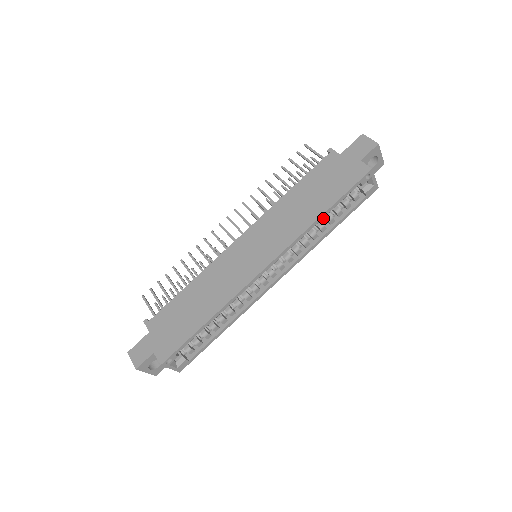
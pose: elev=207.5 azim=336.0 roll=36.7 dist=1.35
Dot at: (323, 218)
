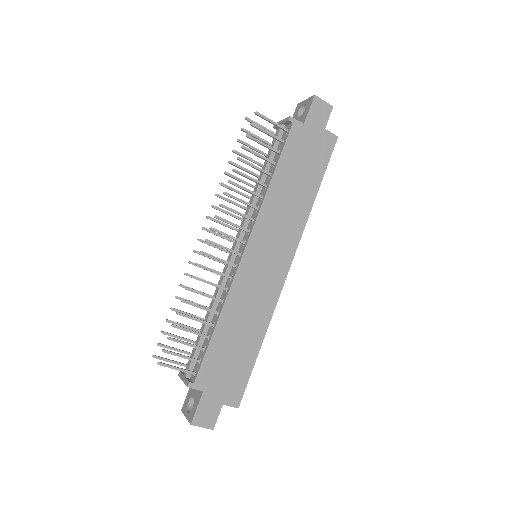
Dot at: occluded
